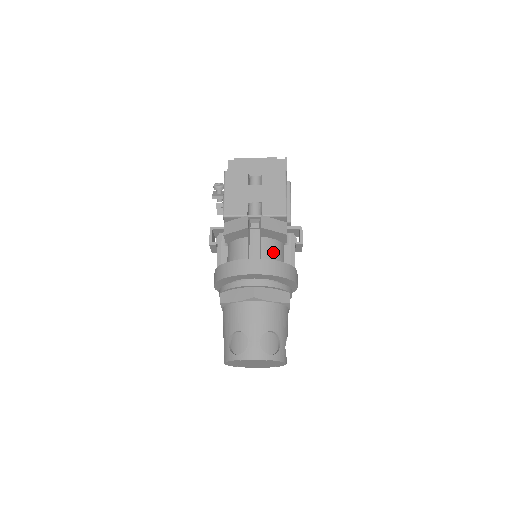
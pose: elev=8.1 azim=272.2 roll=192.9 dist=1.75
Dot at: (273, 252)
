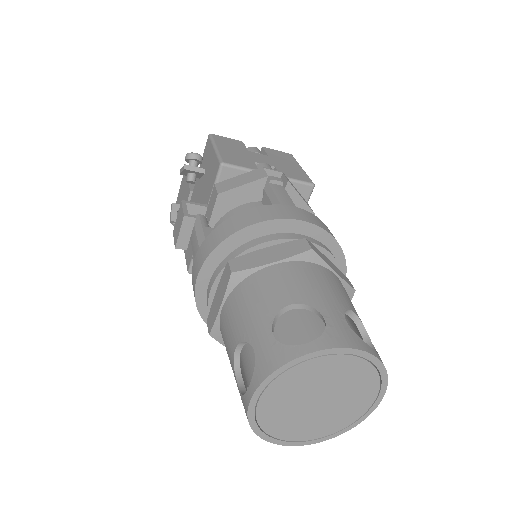
Dot at: occluded
